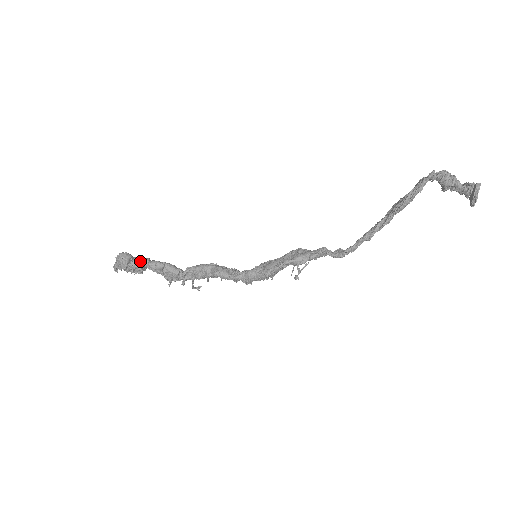
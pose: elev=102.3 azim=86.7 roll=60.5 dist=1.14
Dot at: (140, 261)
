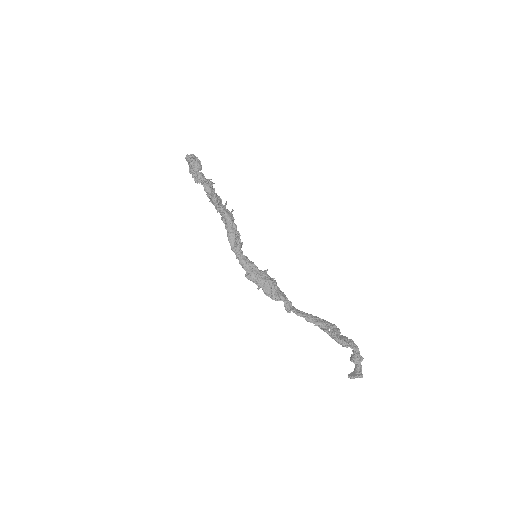
Dot at: (201, 181)
